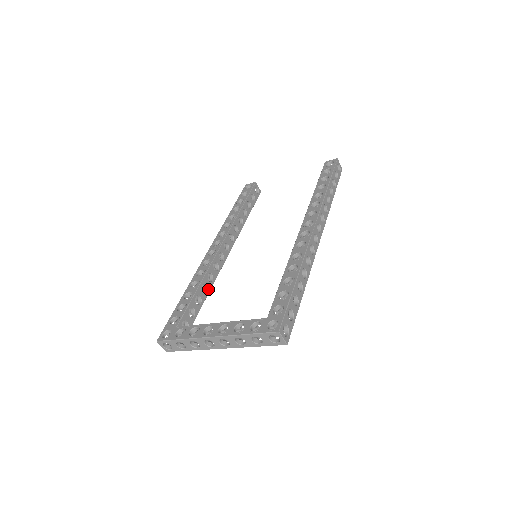
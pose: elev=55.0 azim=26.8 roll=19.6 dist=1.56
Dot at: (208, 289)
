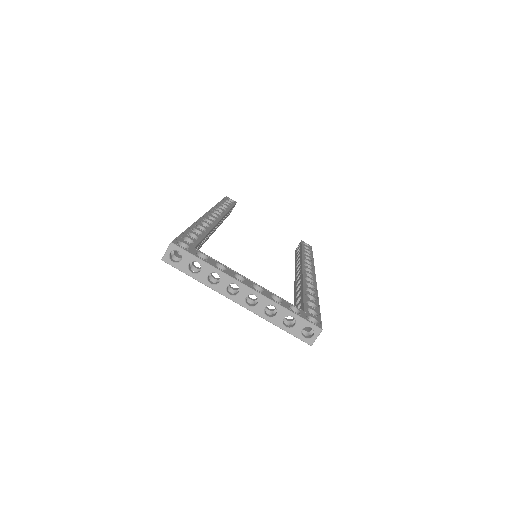
Dot at: (203, 243)
